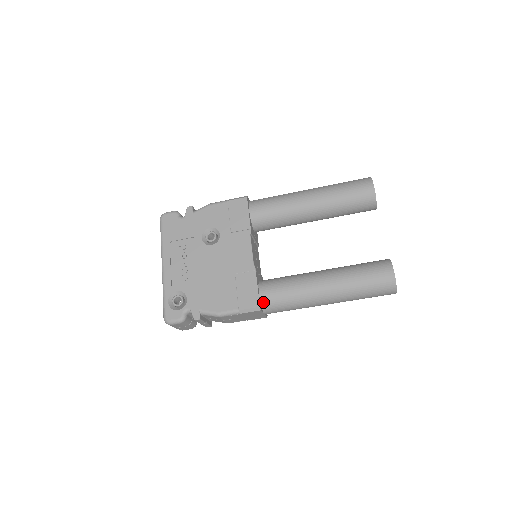
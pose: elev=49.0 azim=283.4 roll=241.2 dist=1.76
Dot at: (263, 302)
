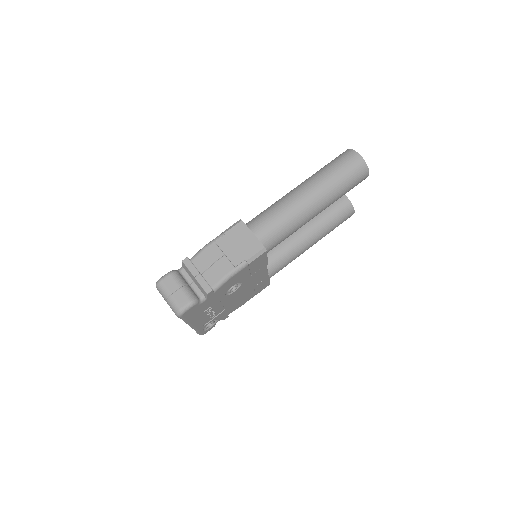
Dot at: (247, 224)
